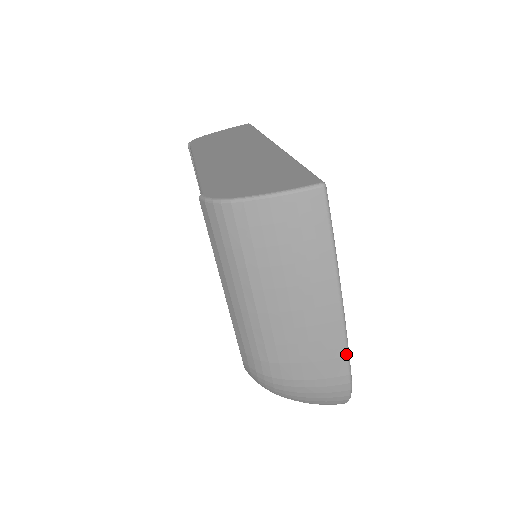
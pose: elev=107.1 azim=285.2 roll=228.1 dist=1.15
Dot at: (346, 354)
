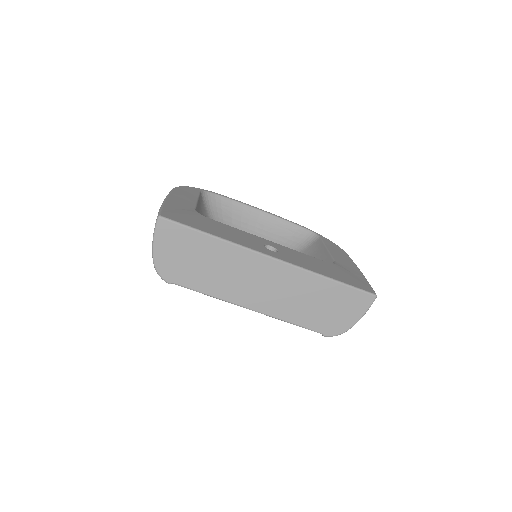
Dot at: occluded
